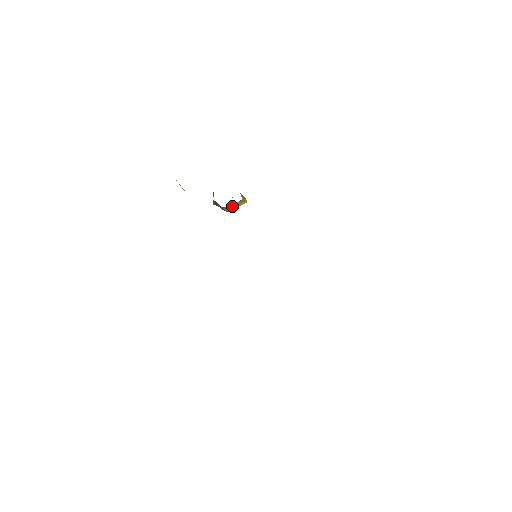
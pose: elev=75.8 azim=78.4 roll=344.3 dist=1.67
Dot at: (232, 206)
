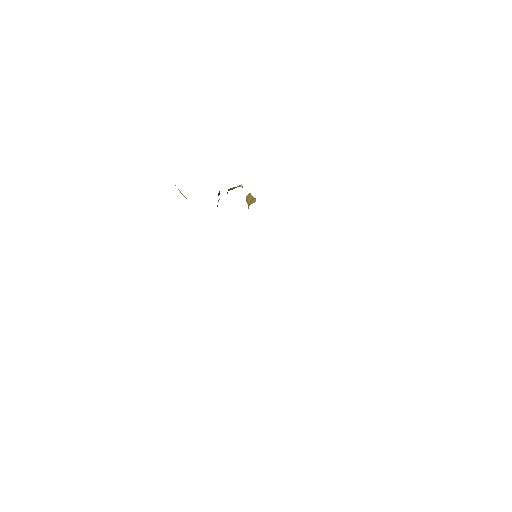
Dot at: occluded
